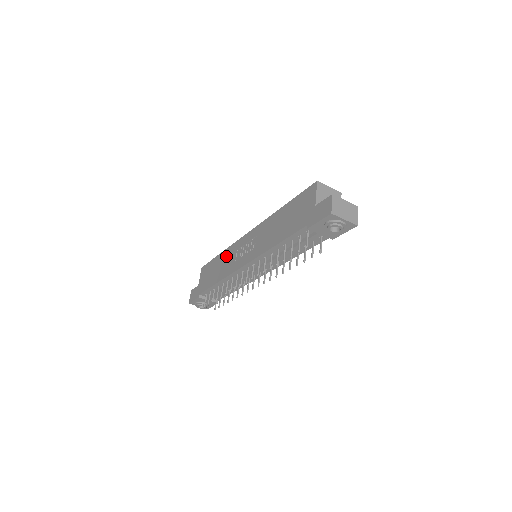
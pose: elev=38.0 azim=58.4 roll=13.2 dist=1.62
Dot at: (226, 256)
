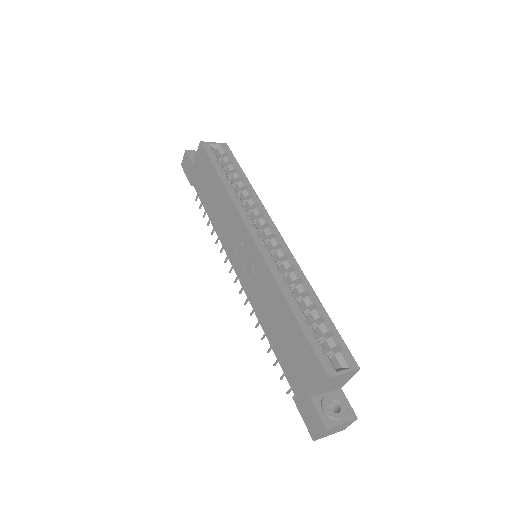
Dot at: (225, 206)
